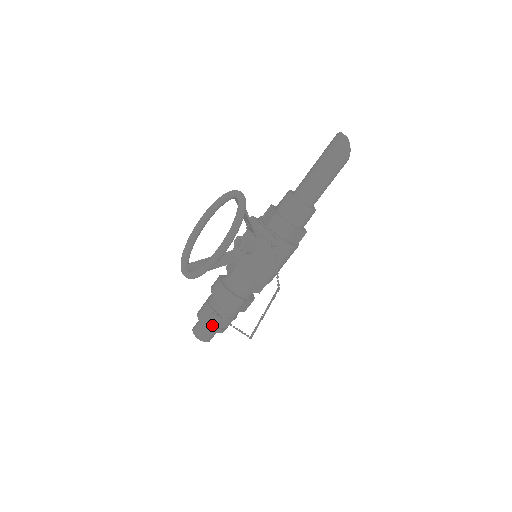
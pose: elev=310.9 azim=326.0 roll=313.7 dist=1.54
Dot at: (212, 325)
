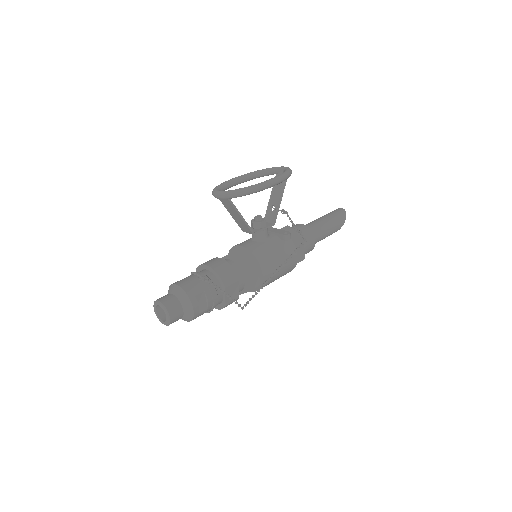
Dot at: (193, 291)
